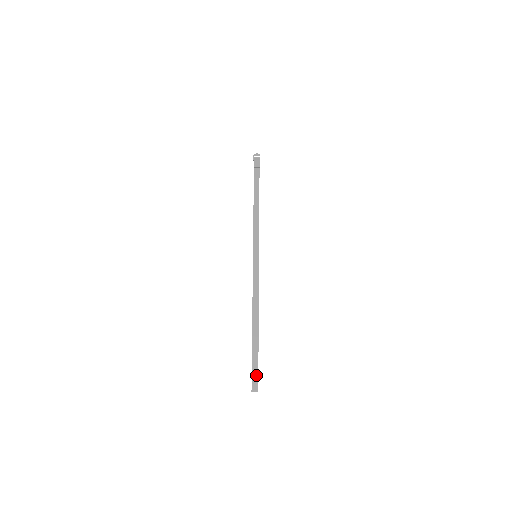
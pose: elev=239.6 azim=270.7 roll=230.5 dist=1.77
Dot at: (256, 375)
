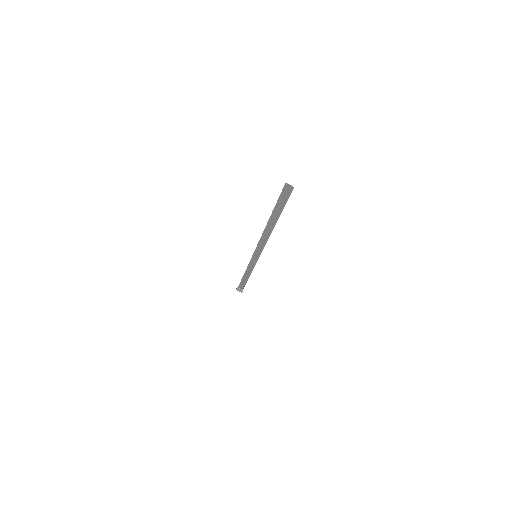
Dot at: (286, 197)
